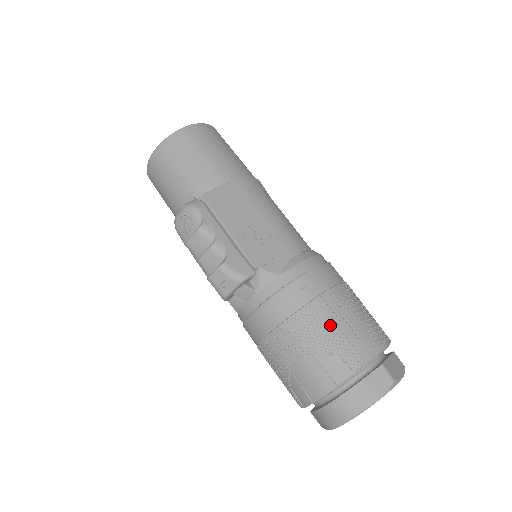
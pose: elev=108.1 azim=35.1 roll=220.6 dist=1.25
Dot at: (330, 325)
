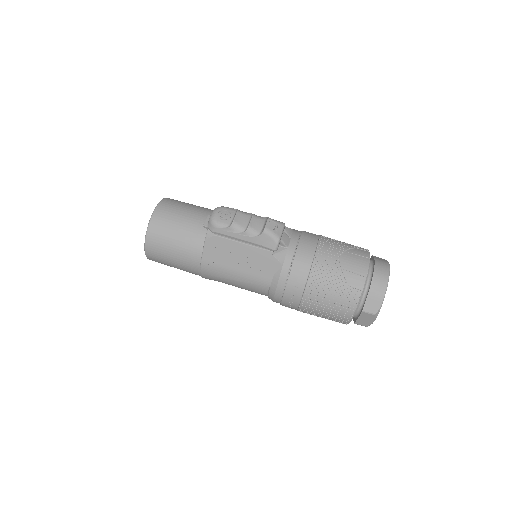
Dot at: (338, 241)
